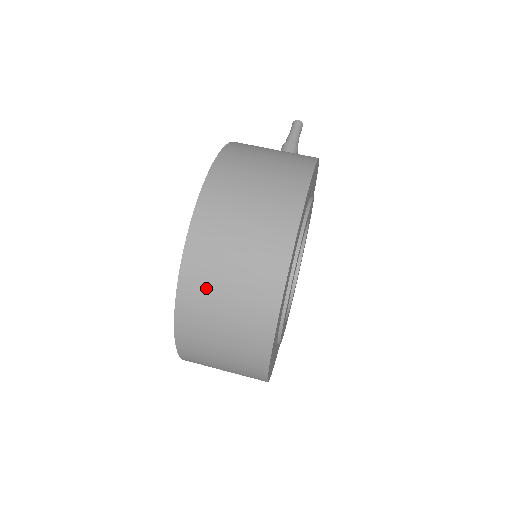
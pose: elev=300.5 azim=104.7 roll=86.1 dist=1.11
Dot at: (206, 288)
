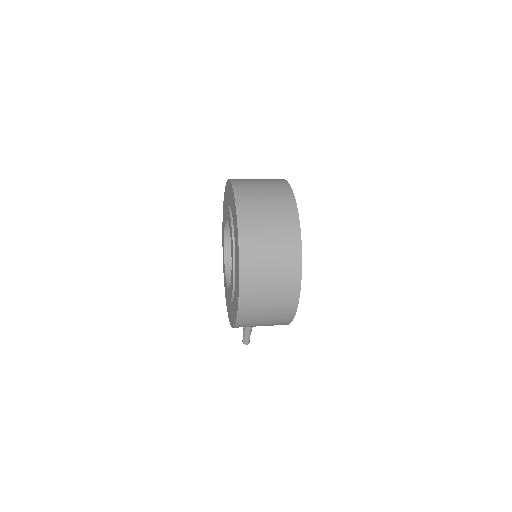
Dot at: occluded
